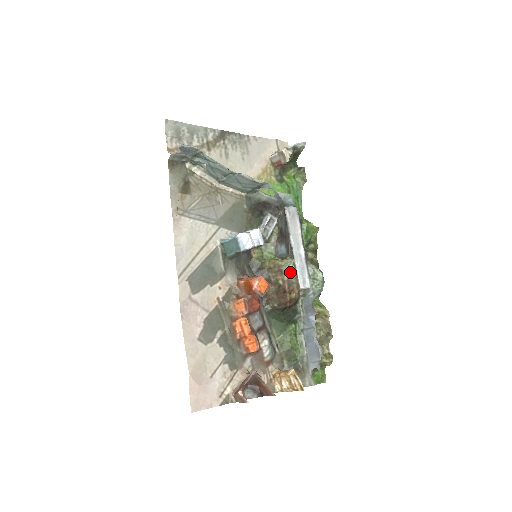
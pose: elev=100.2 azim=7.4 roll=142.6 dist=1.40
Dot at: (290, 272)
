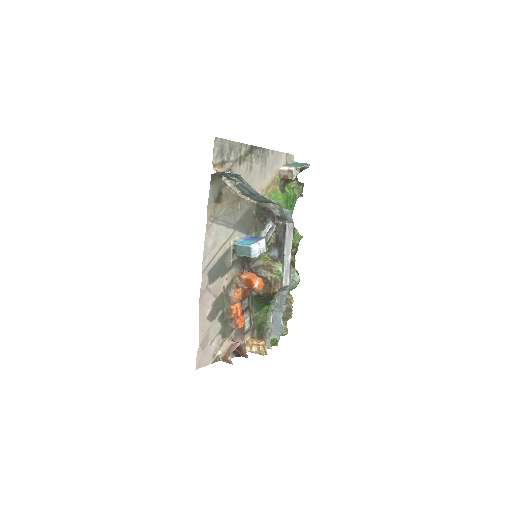
Dot at: (278, 273)
